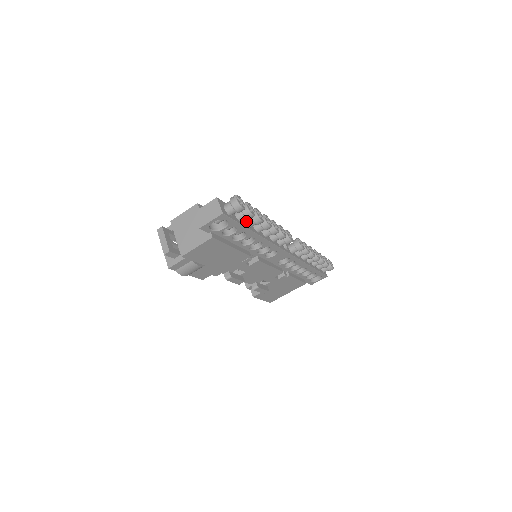
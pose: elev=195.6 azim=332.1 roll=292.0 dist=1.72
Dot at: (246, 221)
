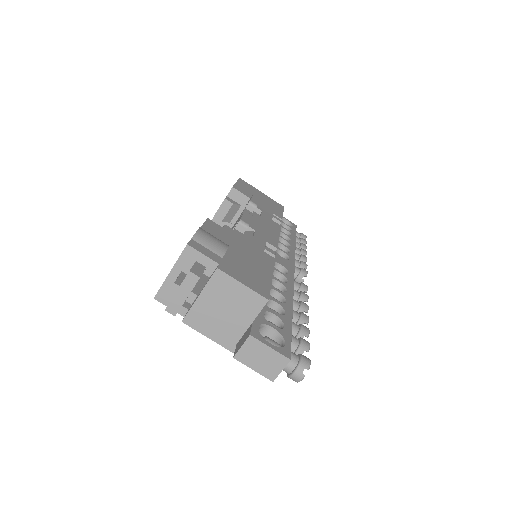
Dot at: occluded
